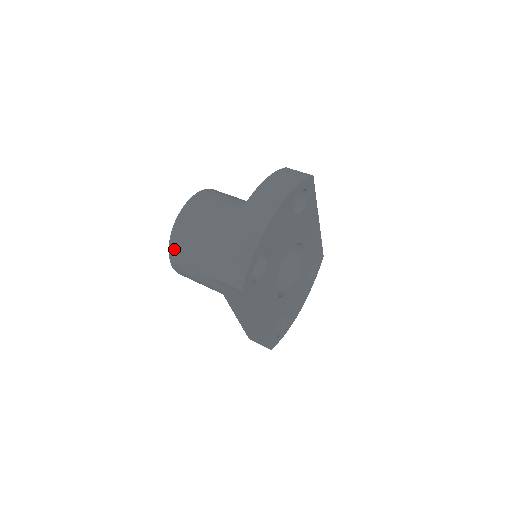
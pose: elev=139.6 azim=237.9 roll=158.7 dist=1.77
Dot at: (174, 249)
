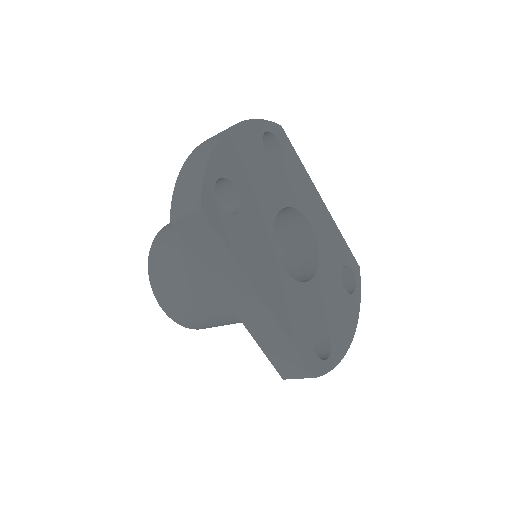
Dot at: (154, 274)
